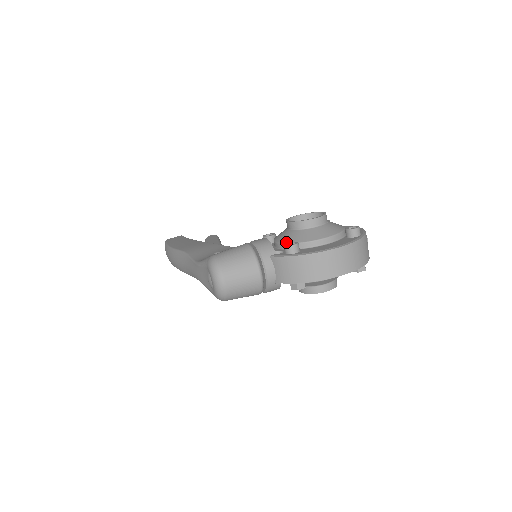
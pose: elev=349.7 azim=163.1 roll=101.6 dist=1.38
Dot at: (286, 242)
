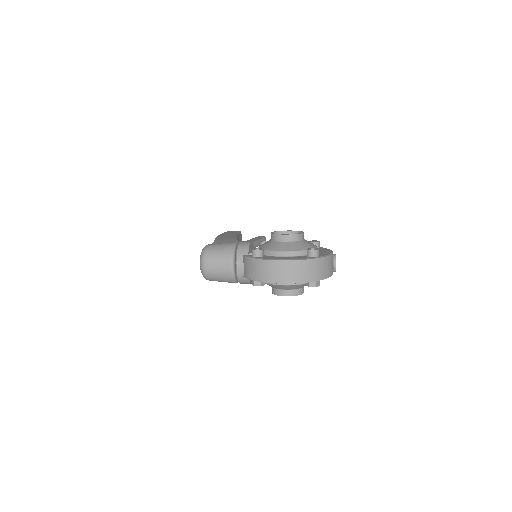
Dot at: occluded
